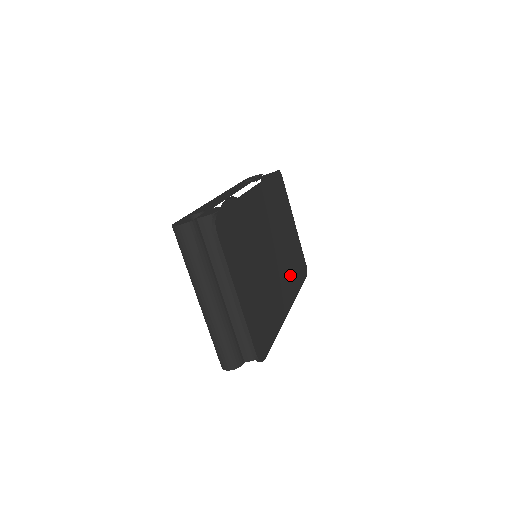
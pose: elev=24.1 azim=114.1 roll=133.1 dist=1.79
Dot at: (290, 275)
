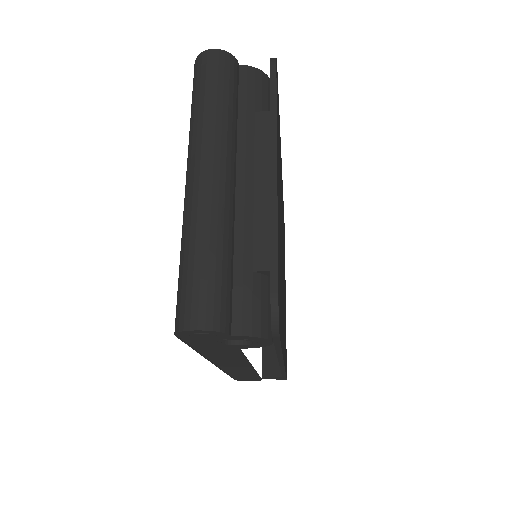
Dot at: occluded
